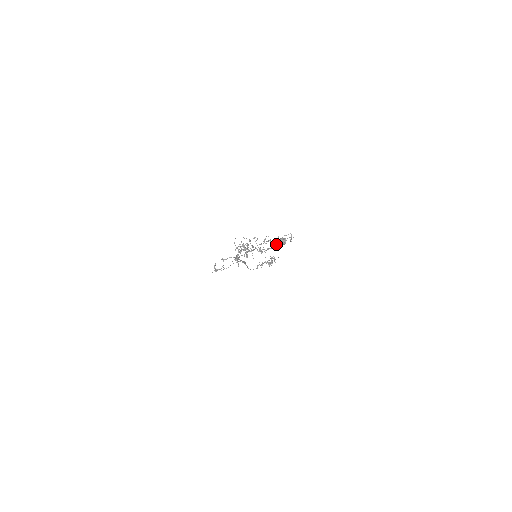
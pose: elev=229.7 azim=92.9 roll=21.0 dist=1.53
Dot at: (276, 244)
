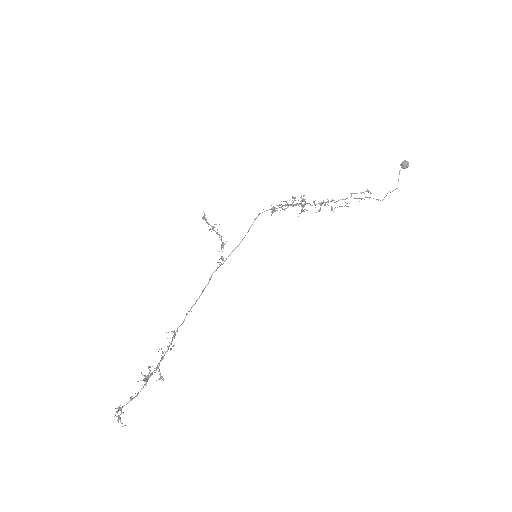
Dot at: (368, 191)
